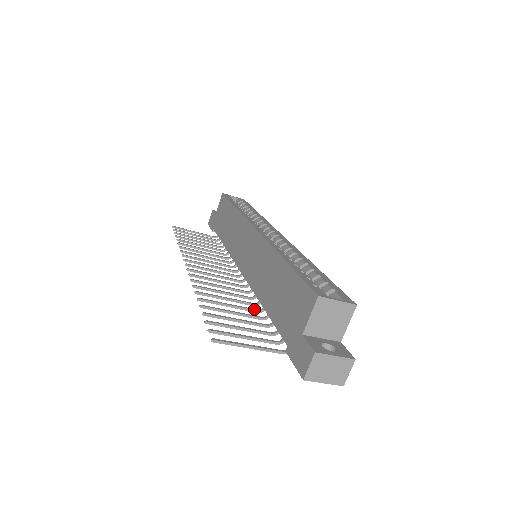
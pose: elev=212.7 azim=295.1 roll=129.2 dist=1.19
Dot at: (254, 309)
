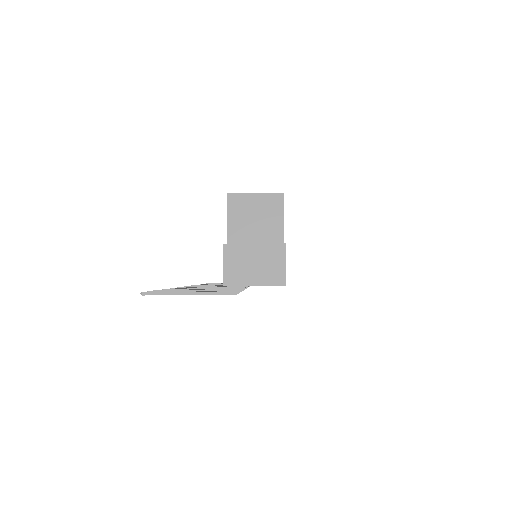
Dot at: (235, 288)
